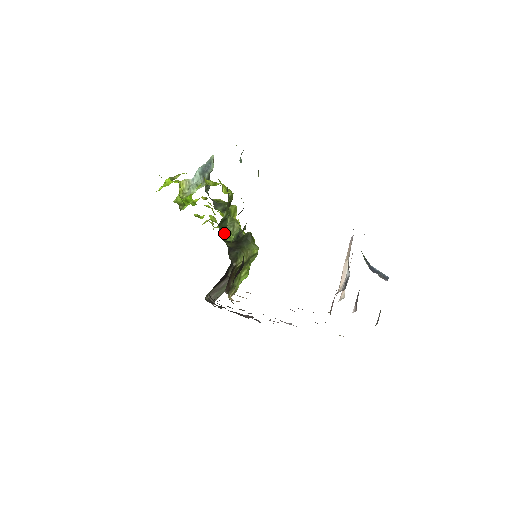
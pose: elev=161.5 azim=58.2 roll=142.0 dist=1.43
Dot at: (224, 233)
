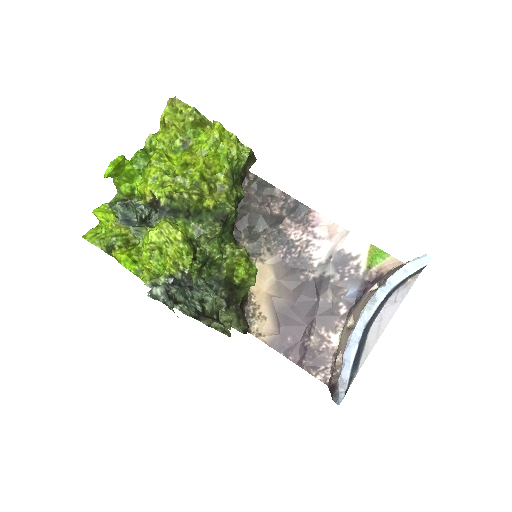
Dot at: (209, 259)
